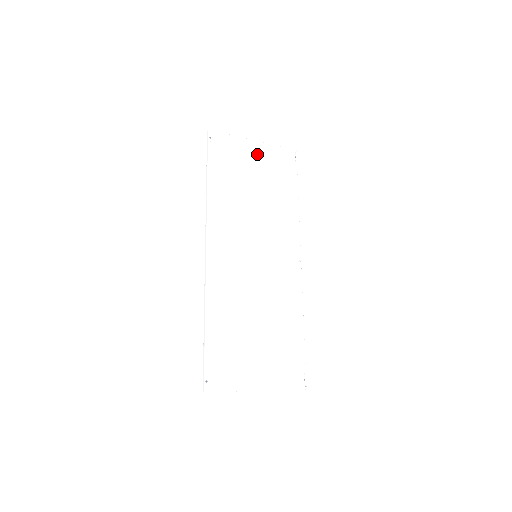
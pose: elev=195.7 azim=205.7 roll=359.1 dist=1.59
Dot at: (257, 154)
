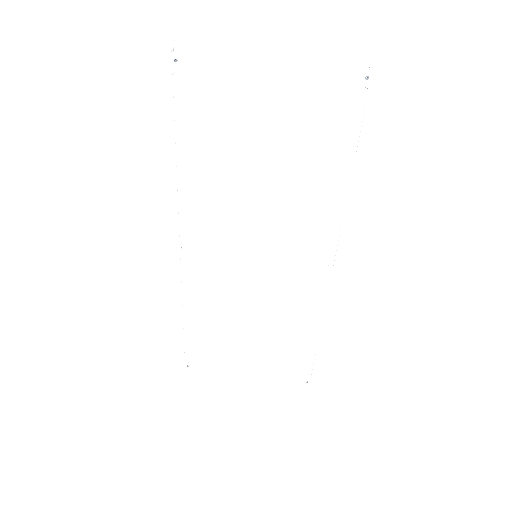
Dot at: (274, 83)
